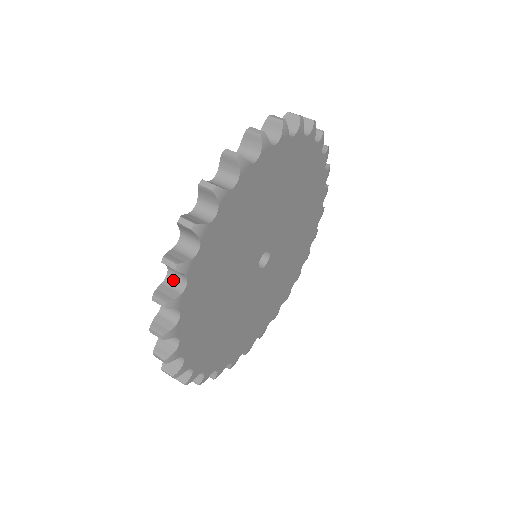
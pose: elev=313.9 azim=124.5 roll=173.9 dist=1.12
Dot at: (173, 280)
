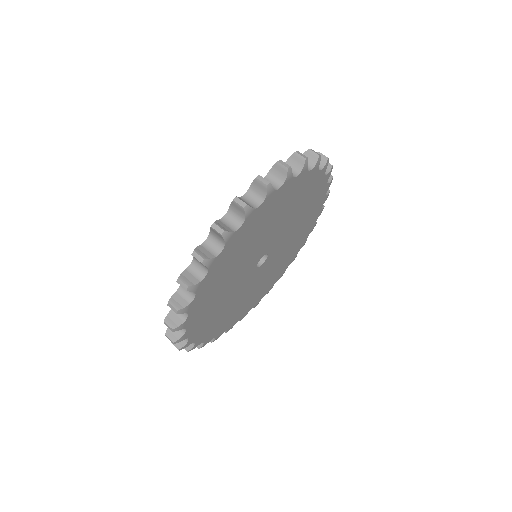
Dot at: (185, 291)
